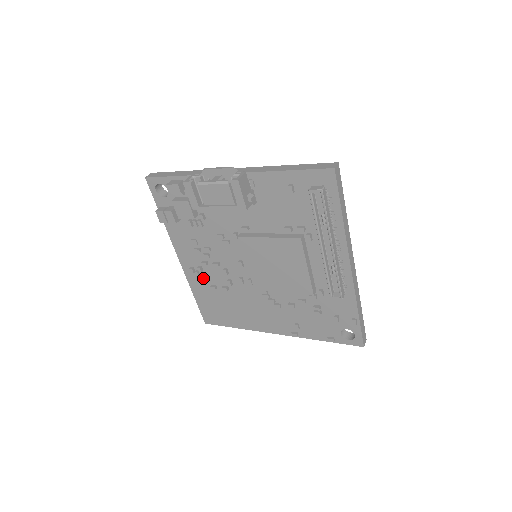
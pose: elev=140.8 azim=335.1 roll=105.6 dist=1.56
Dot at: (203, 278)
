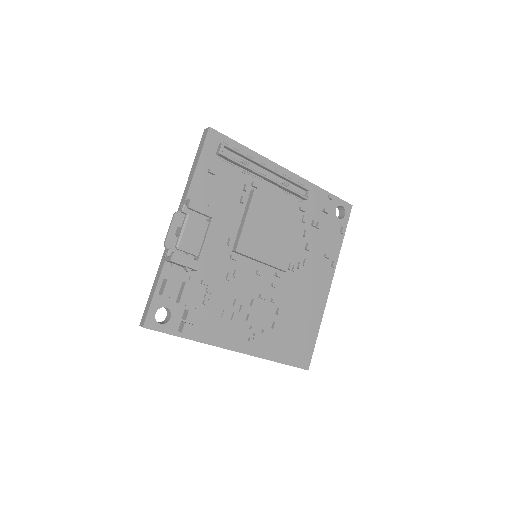
Dot at: (263, 331)
